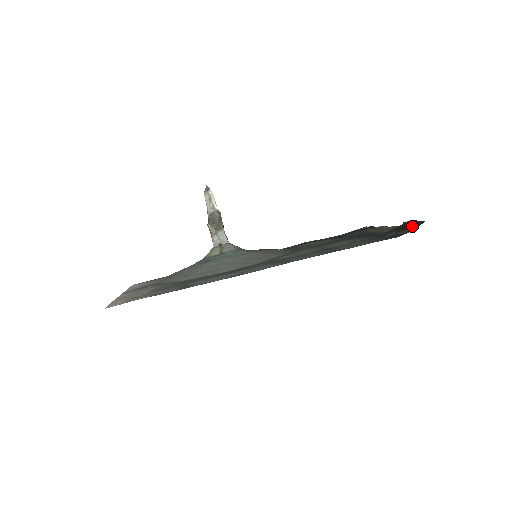
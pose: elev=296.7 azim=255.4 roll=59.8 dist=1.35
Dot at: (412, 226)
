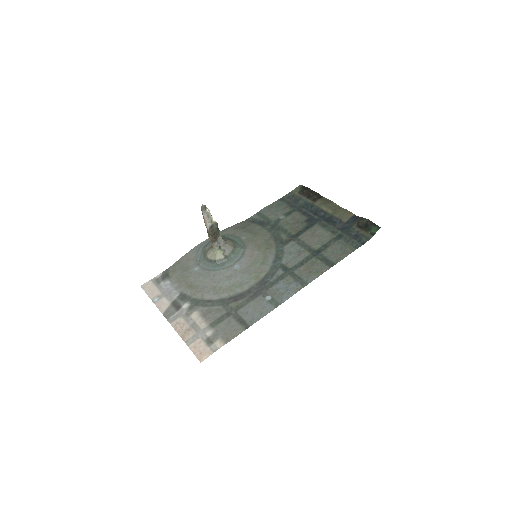
Dot at: (372, 229)
